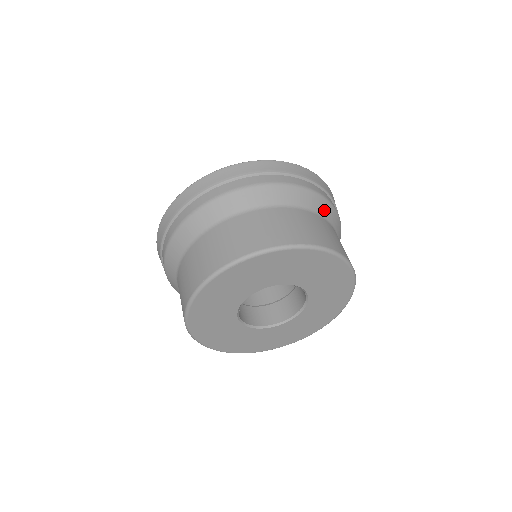
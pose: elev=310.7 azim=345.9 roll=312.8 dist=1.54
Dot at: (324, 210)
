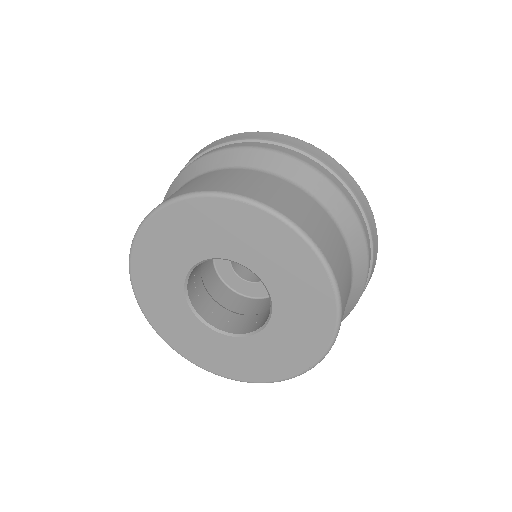
Dot at: (358, 265)
